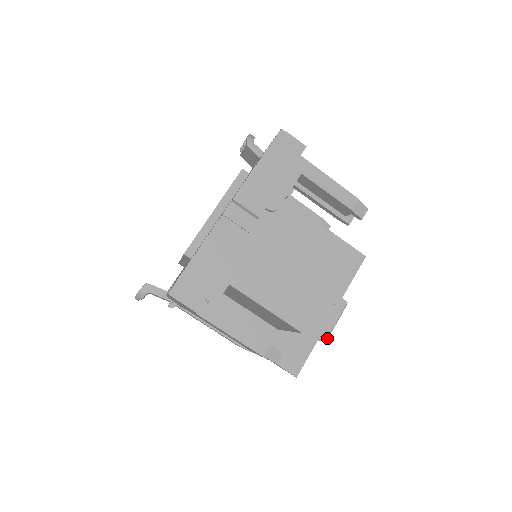
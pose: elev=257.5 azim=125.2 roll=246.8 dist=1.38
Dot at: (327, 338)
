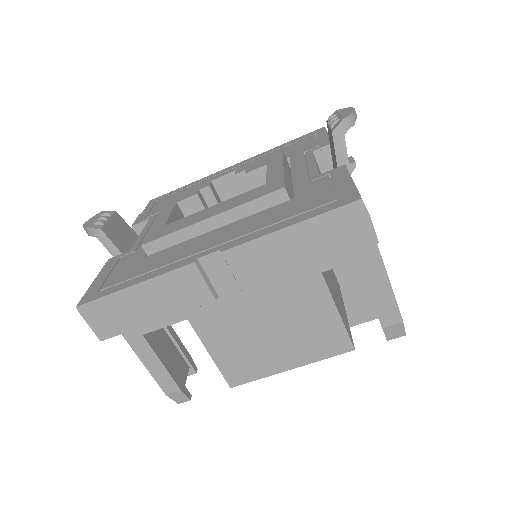
Dot at: occluded
